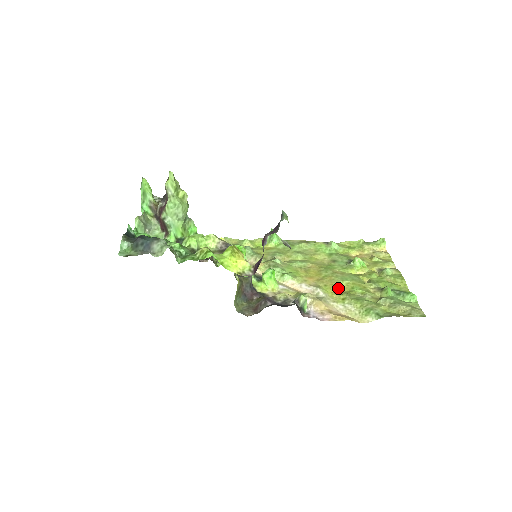
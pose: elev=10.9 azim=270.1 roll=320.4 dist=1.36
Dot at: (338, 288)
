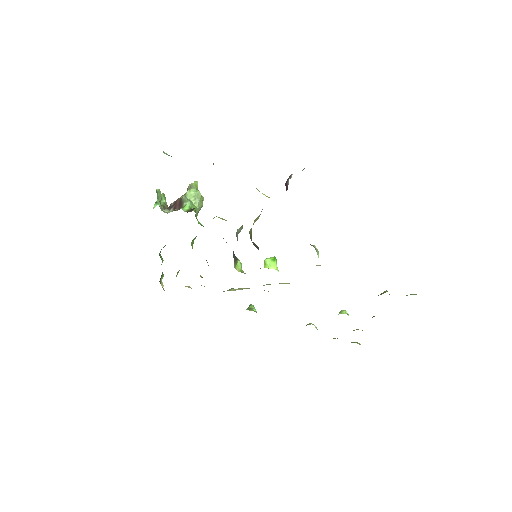
Dot at: occluded
